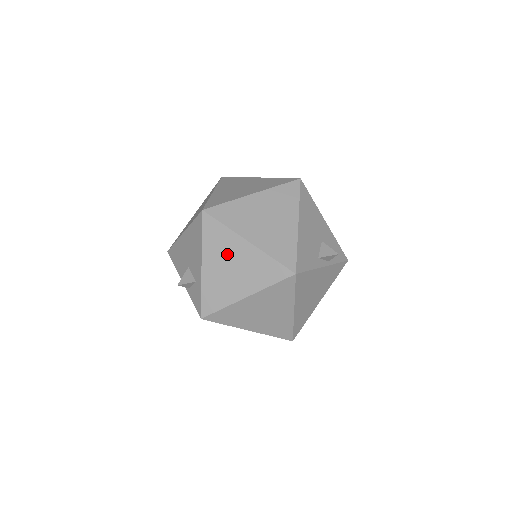
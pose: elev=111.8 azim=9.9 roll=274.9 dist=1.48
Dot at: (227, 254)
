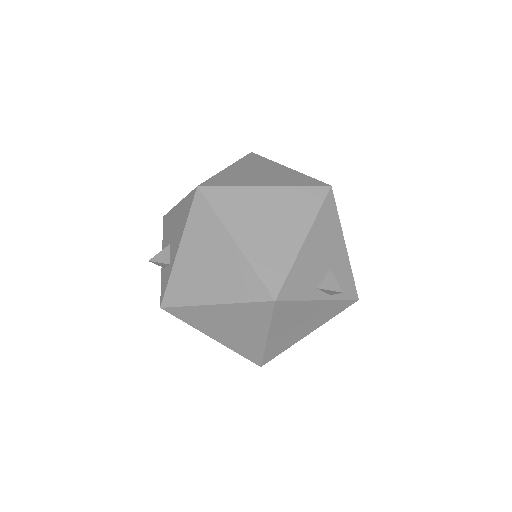
Dot at: (208, 247)
